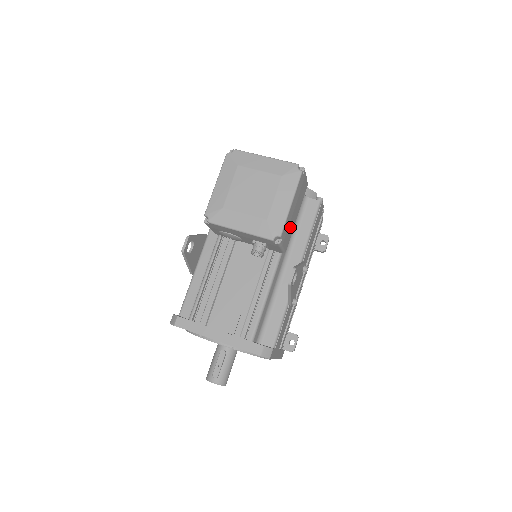
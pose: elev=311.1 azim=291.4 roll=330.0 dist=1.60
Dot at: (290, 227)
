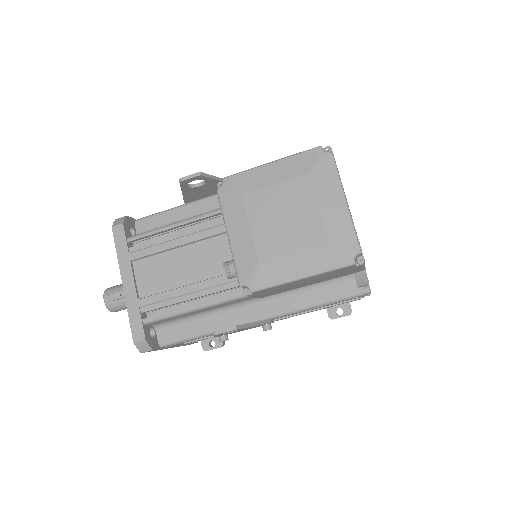
Dot at: (285, 288)
